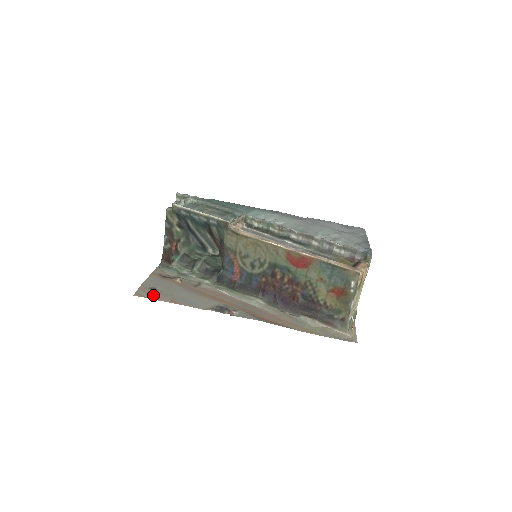
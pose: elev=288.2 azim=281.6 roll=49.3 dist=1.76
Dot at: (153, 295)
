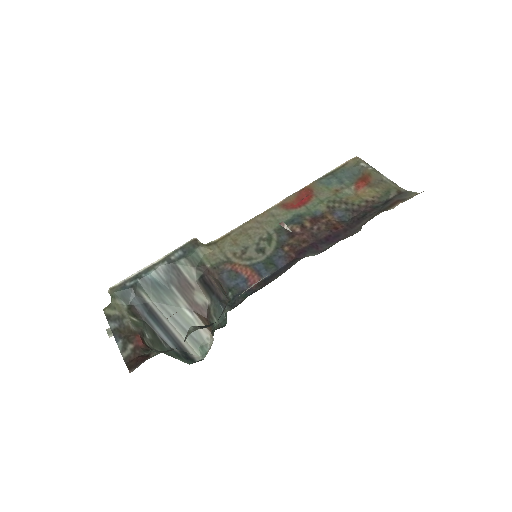
Dot at: occluded
